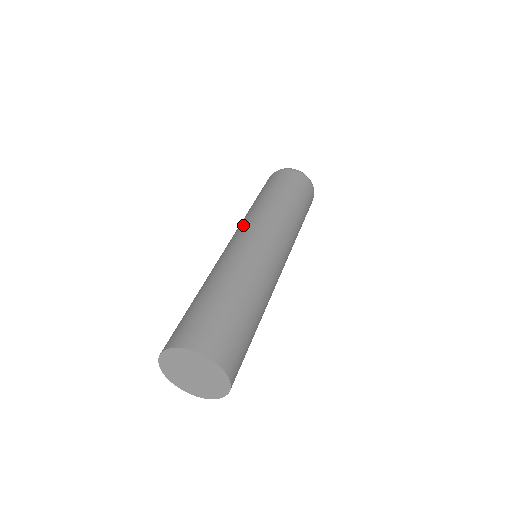
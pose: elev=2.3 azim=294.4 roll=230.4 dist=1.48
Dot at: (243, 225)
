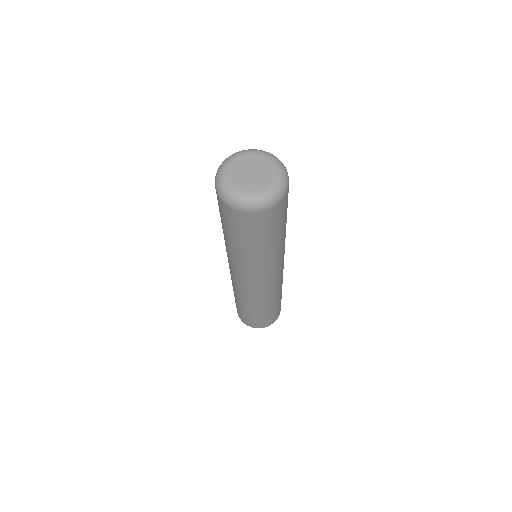
Dot at: (238, 271)
